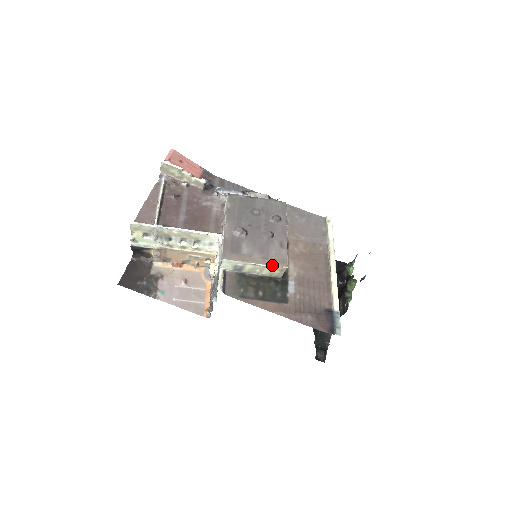
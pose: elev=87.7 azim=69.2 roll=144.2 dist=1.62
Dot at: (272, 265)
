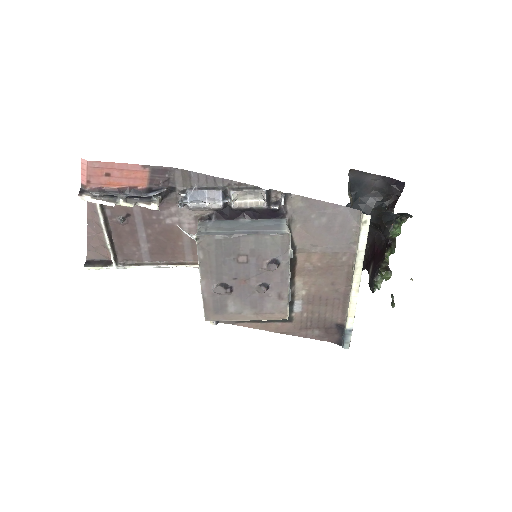
Dot at: occluded
